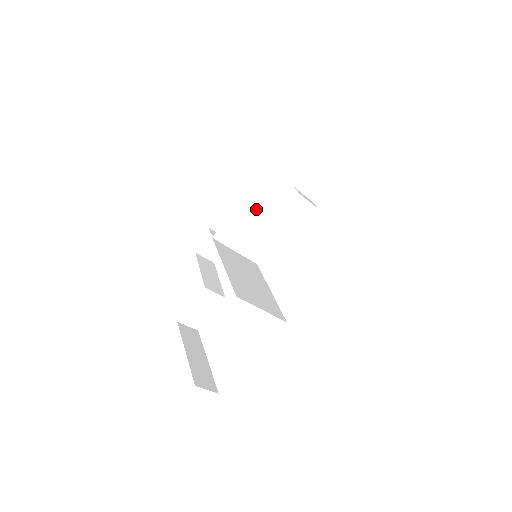
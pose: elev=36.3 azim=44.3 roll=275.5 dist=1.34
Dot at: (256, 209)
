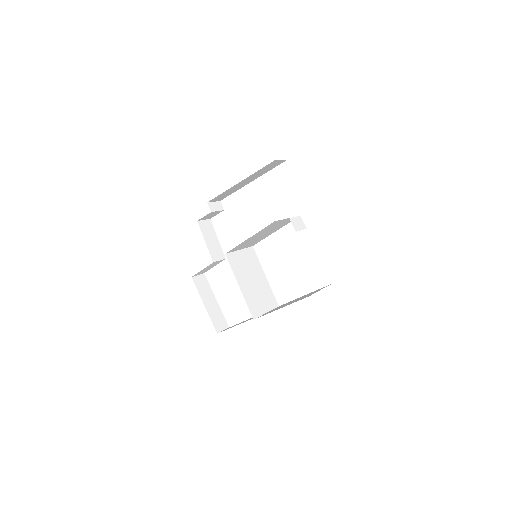
Dot at: (259, 234)
